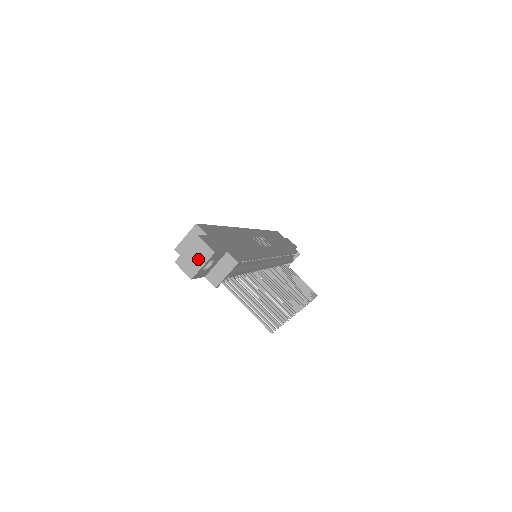
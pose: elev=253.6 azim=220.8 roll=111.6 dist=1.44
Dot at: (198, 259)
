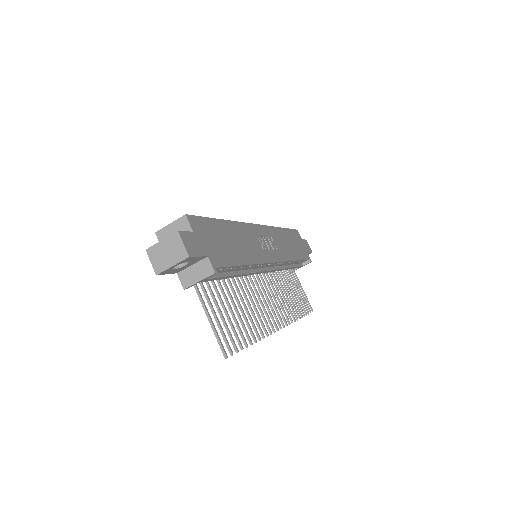
Dot at: (170, 257)
